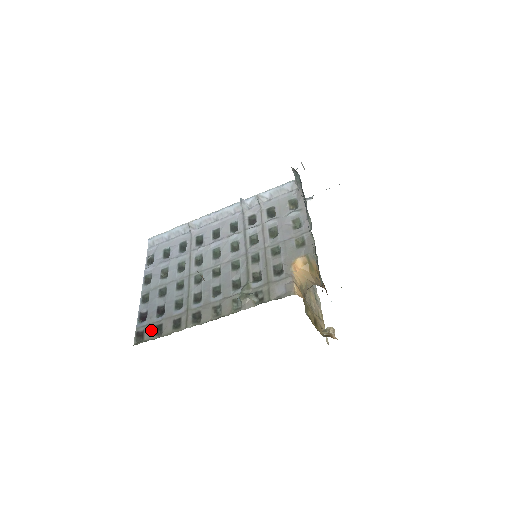
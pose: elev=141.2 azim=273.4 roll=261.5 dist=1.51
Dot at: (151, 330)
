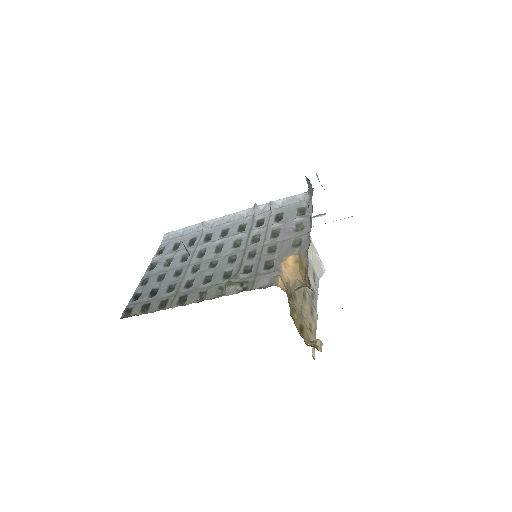
Dot at: (139, 307)
